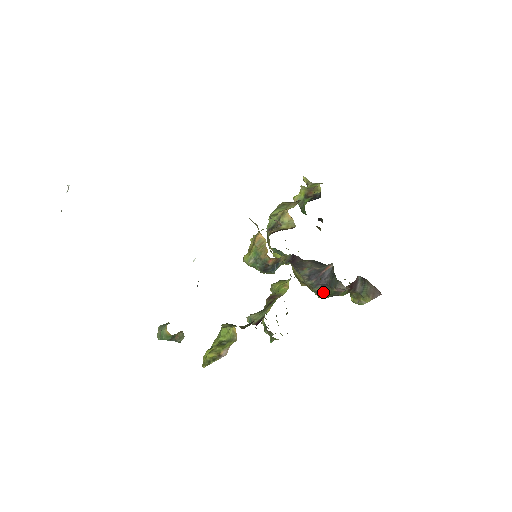
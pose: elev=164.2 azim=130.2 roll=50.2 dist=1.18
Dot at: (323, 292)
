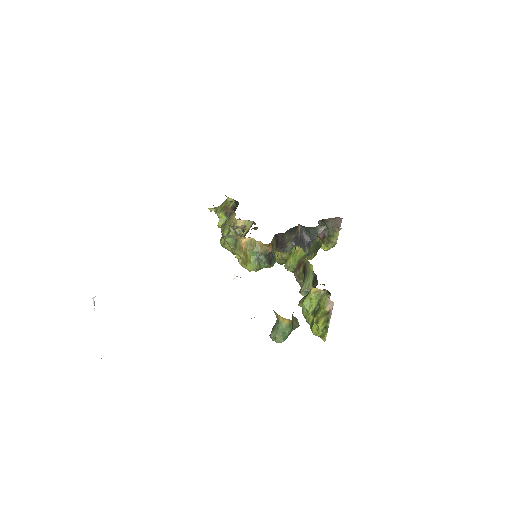
Dot at: (312, 251)
